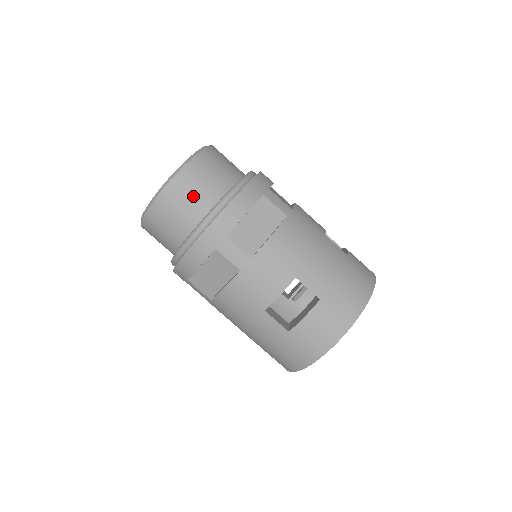
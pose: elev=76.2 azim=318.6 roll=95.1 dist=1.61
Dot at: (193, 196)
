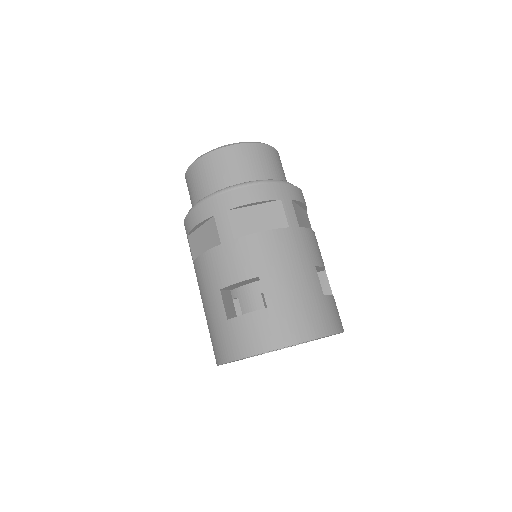
Dot at: (227, 169)
